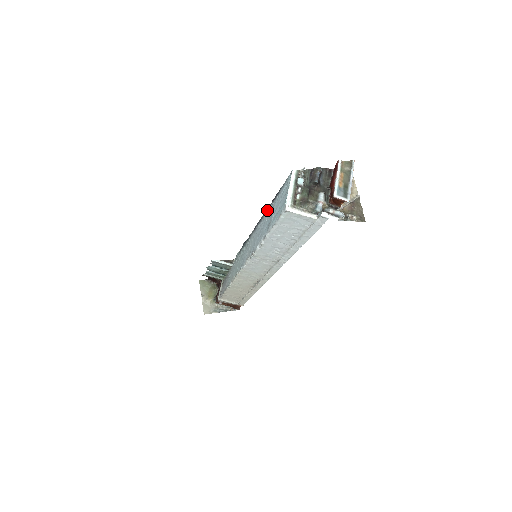
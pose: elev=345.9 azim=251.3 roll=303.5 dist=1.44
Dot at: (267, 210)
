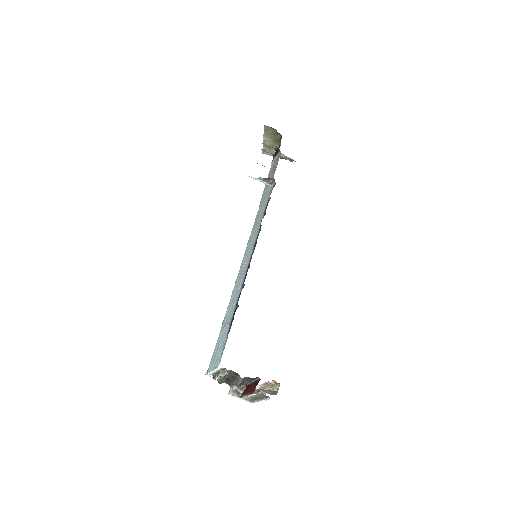
Dot at: (238, 299)
